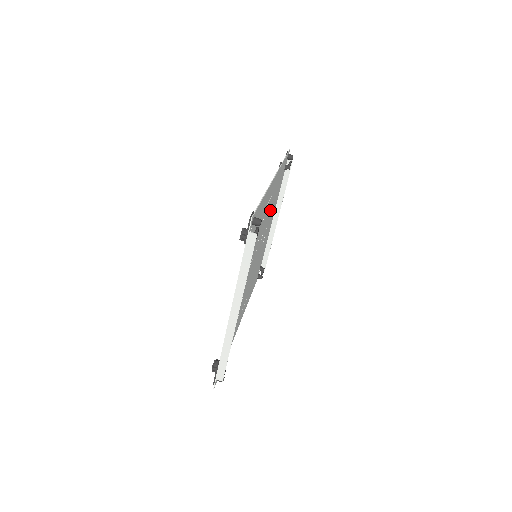
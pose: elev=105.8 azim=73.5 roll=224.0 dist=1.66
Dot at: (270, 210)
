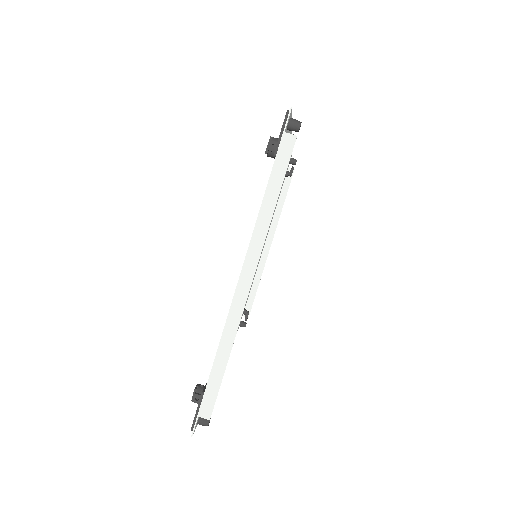
Dot at: occluded
